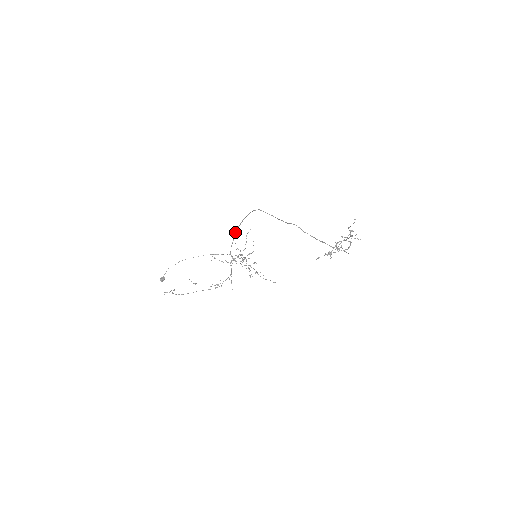
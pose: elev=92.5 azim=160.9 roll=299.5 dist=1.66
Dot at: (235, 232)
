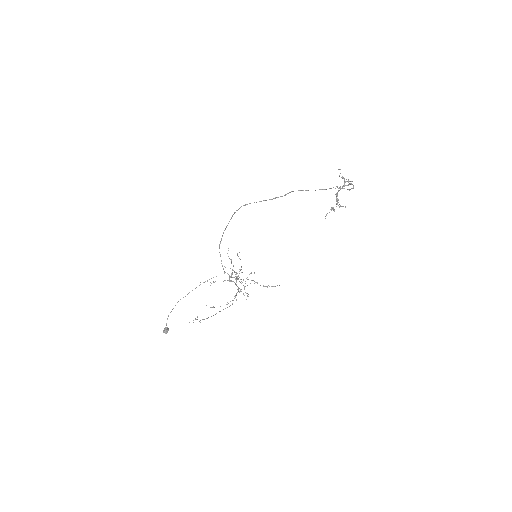
Dot at: occluded
